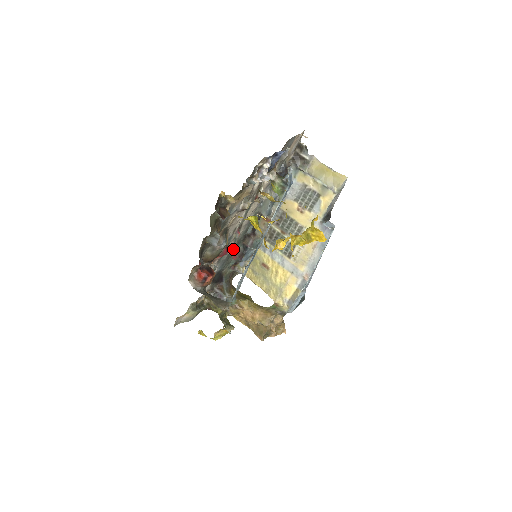
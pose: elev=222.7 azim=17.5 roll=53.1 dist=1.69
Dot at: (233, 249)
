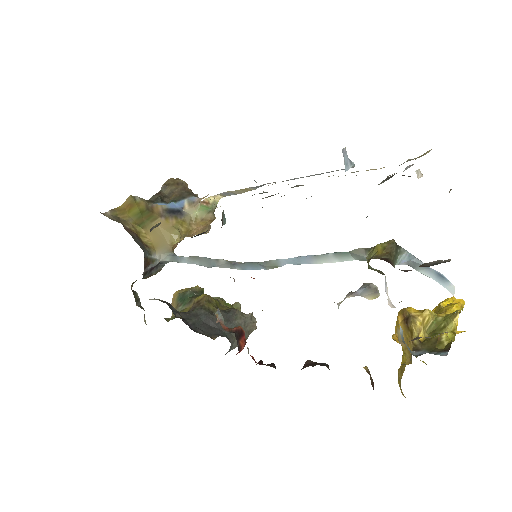
Dot at: occluded
